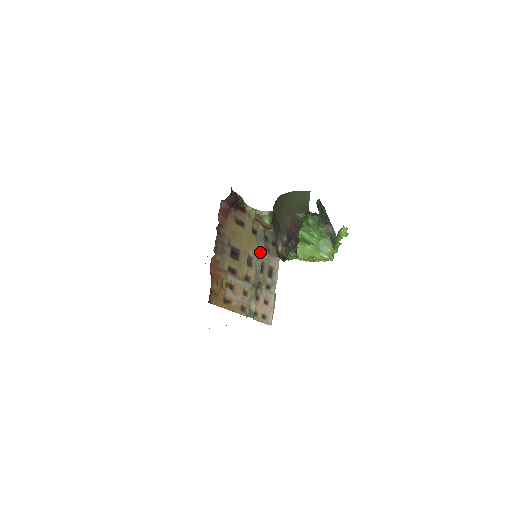
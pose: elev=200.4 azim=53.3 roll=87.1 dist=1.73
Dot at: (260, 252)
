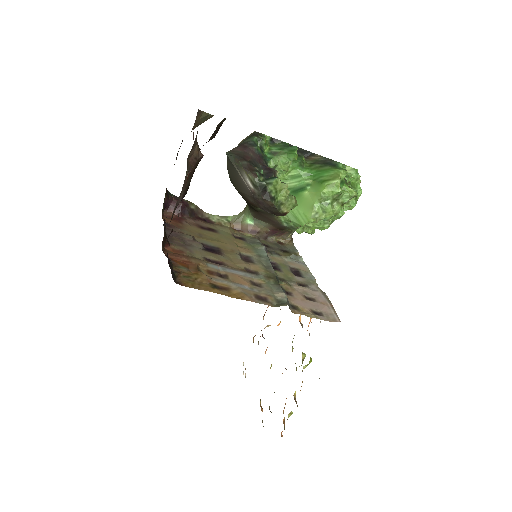
Dot at: (260, 252)
